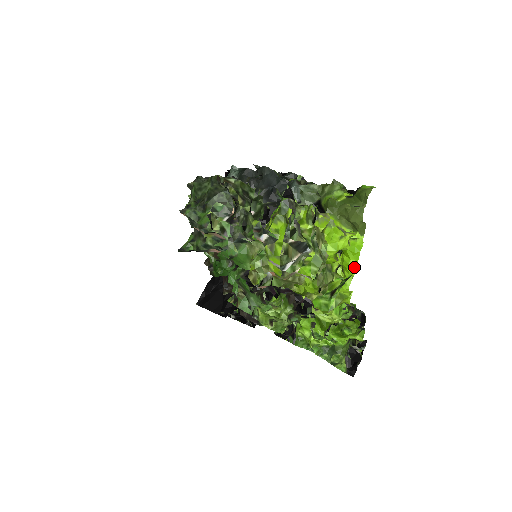
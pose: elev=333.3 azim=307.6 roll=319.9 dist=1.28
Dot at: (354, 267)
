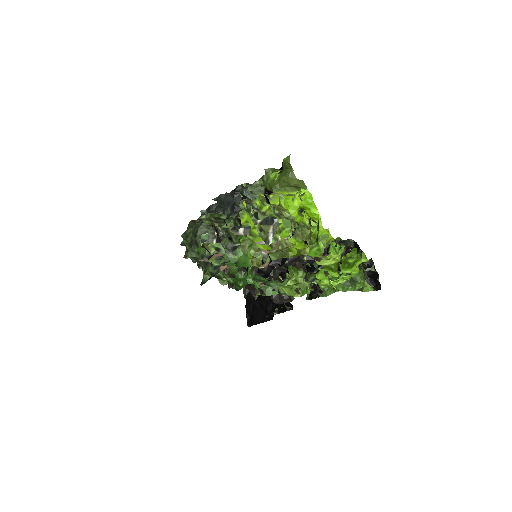
Dot at: (317, 212)
